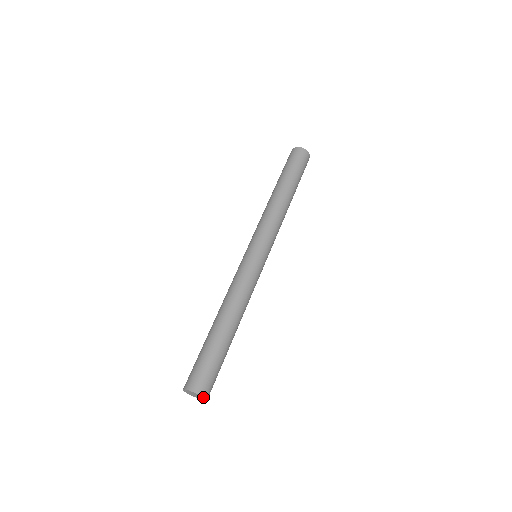
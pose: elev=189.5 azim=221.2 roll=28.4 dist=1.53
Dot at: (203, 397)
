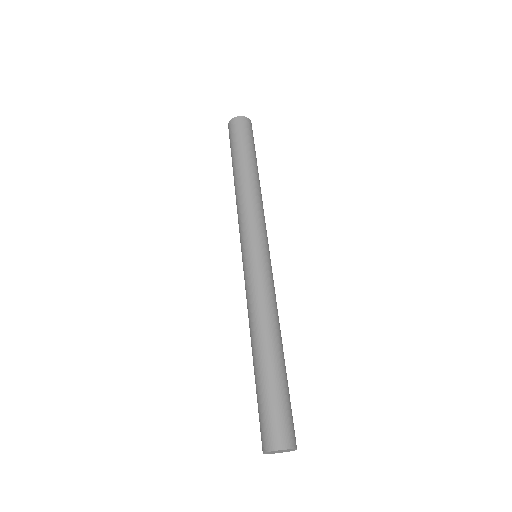
Dot at: (295, 449)
